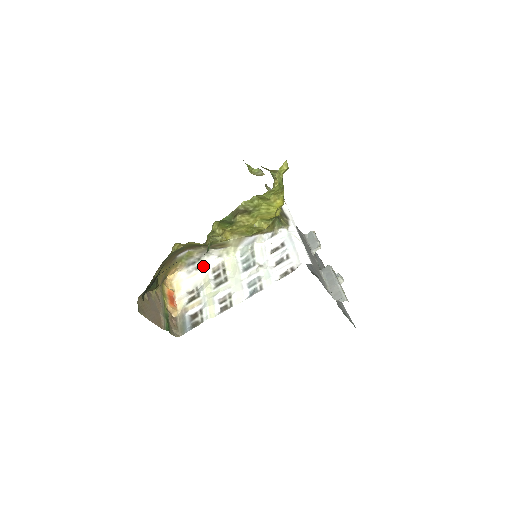
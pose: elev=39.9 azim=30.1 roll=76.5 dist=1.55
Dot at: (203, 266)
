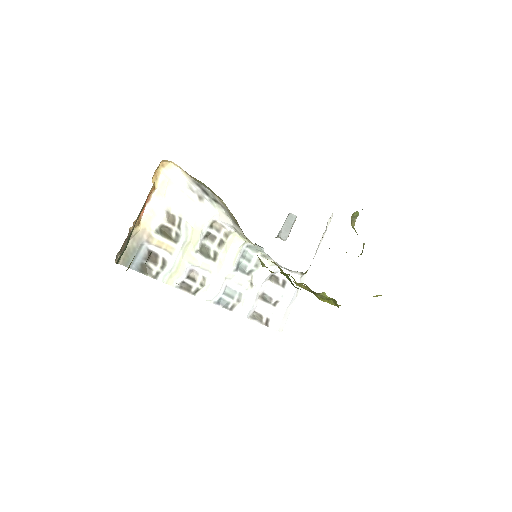
Dot at: (210, 208)
